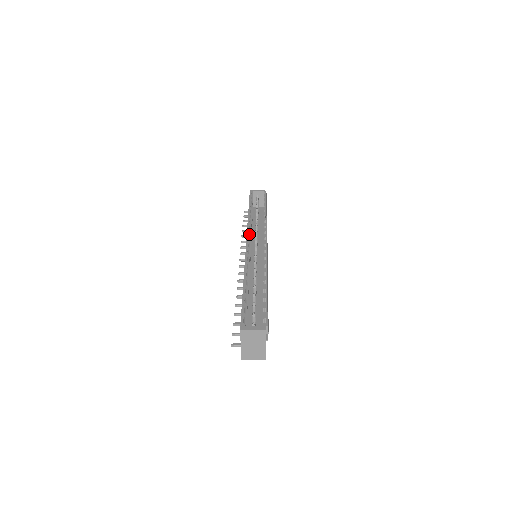
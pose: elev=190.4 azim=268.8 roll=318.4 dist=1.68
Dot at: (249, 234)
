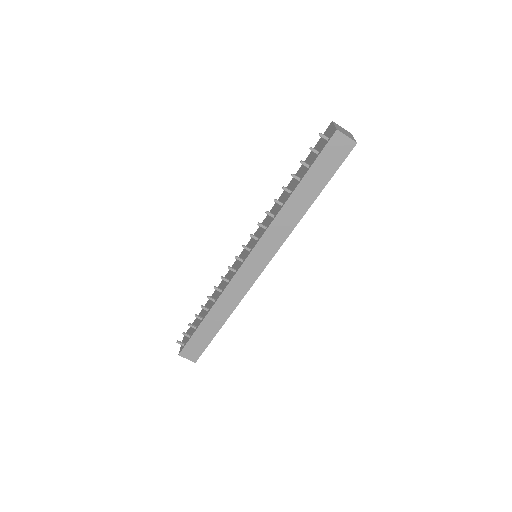
Dot at: occluded
